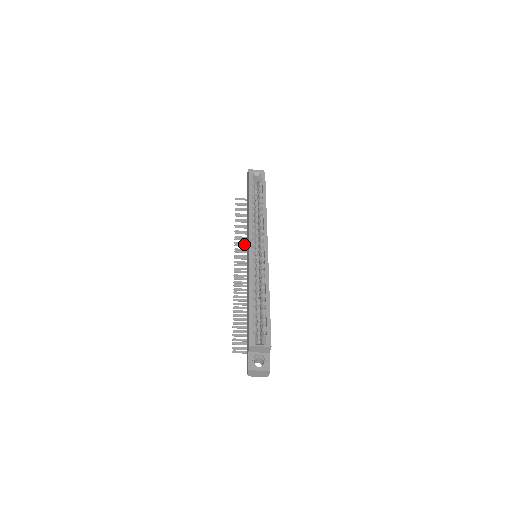
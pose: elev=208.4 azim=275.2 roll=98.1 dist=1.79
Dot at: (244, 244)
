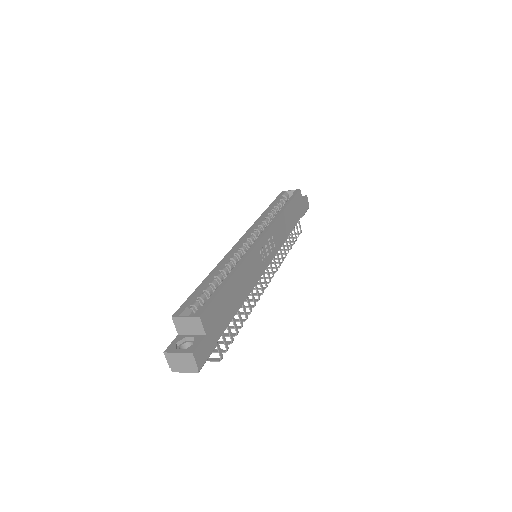
Dot at: occluded
